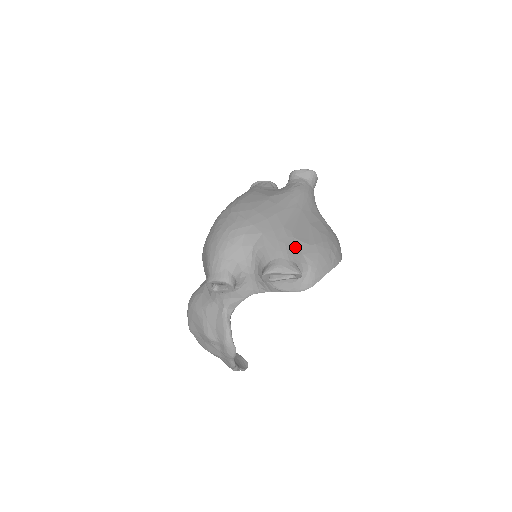
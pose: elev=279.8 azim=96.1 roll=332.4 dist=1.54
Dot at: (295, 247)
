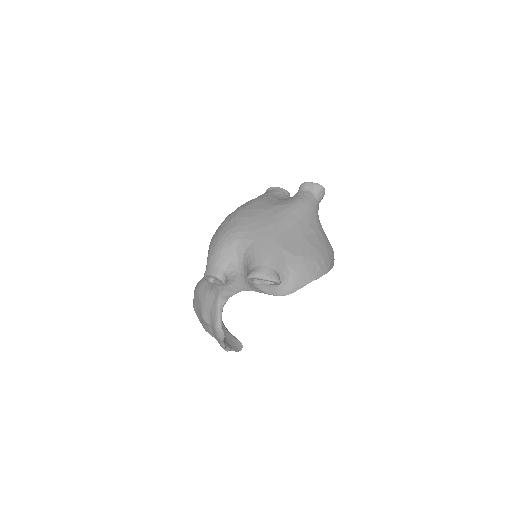
Dot at: (281, 257)
